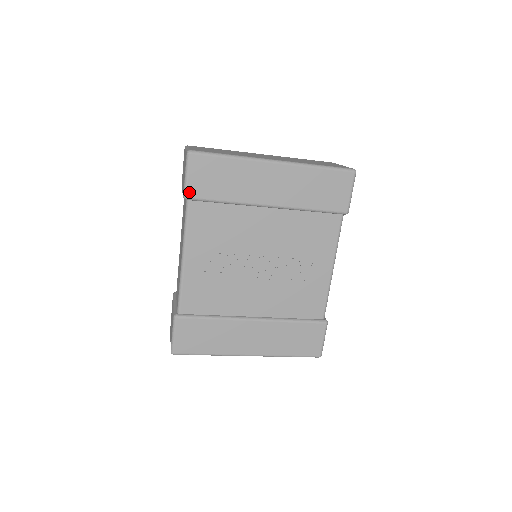
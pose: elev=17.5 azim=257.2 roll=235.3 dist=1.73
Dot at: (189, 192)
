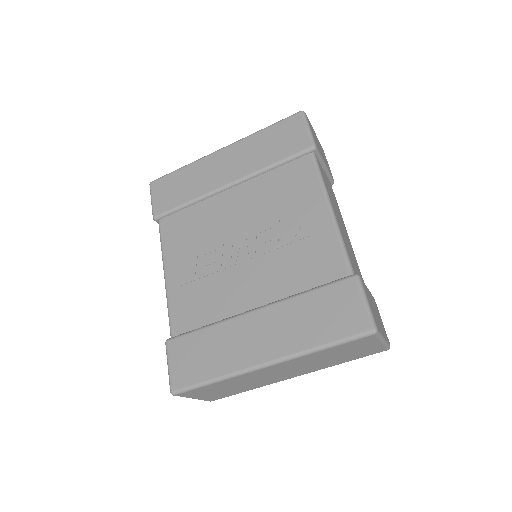
Dot at: (155, 211)
